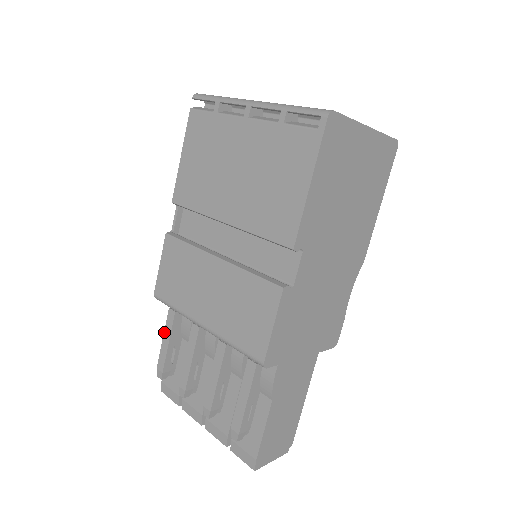
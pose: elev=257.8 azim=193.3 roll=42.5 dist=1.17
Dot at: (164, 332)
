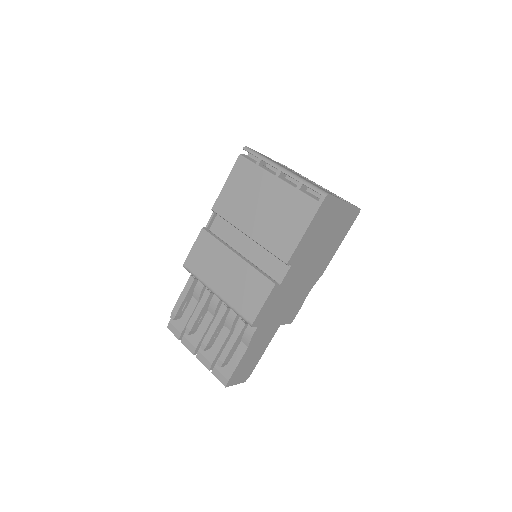
Dot at: (183, 290)
